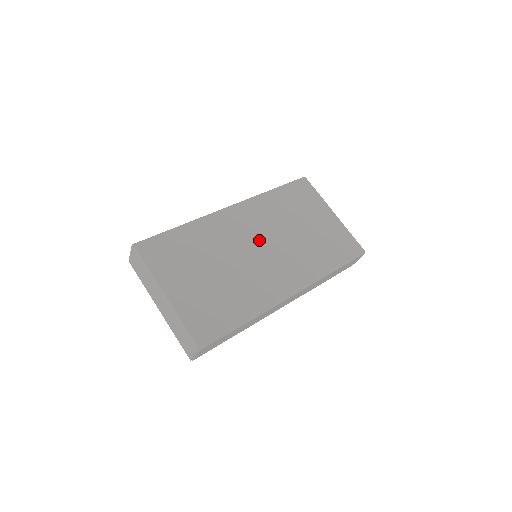
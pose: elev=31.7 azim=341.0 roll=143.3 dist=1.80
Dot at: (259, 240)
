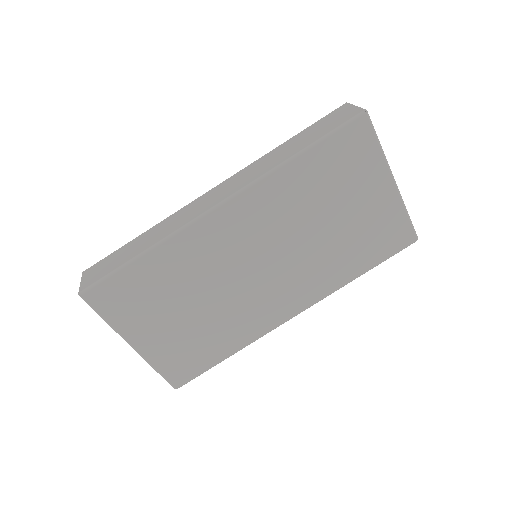
Dot at: (260, 254)
